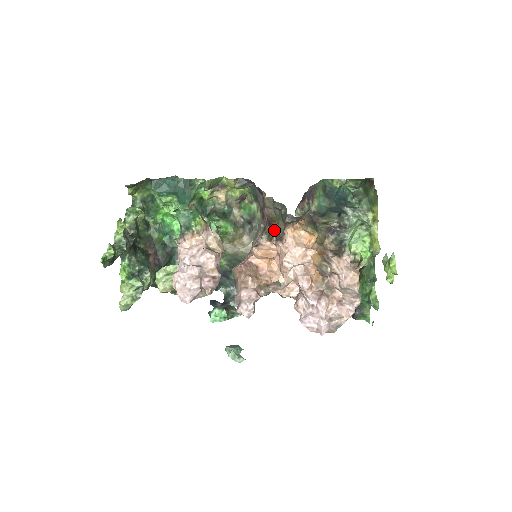
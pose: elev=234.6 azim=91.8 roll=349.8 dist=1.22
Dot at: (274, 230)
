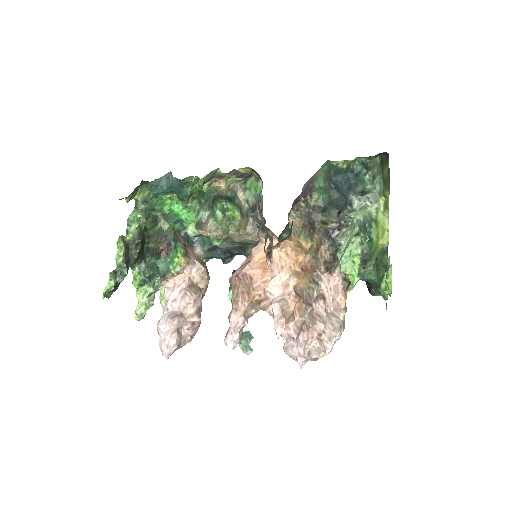
Dot at: (269, 234)
